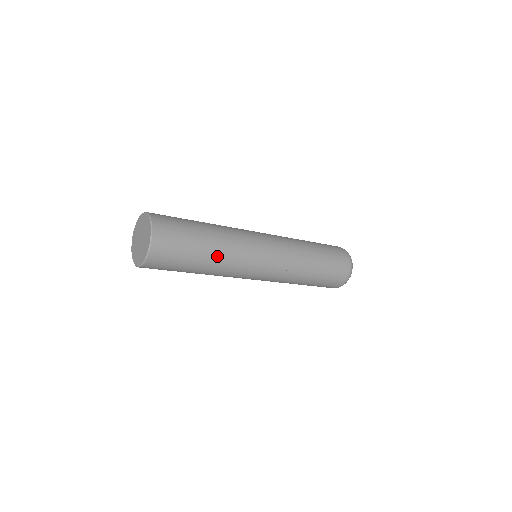
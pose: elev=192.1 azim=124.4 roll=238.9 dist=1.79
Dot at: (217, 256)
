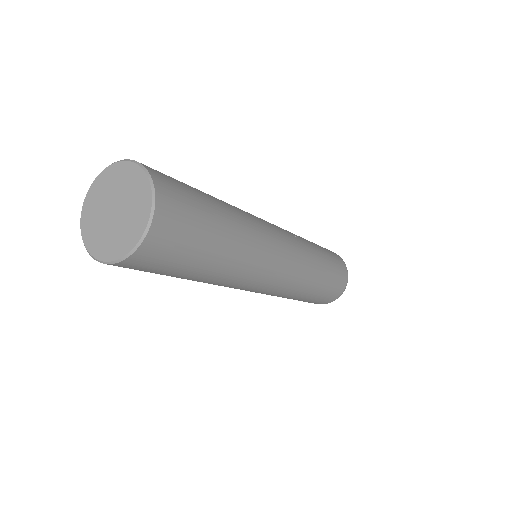
Dot at: (238, 232)
